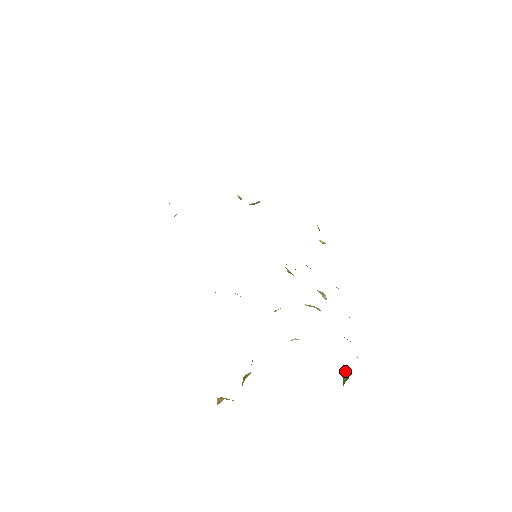
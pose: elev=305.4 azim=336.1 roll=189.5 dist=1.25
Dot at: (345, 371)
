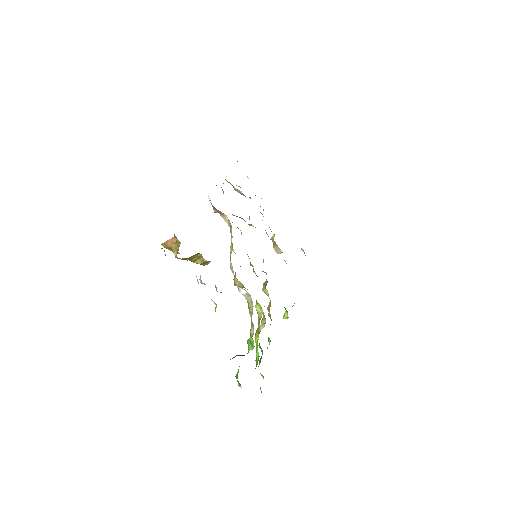
Dot at: occluded
